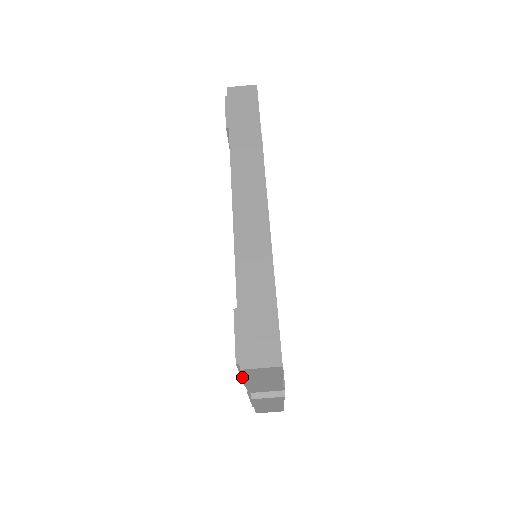
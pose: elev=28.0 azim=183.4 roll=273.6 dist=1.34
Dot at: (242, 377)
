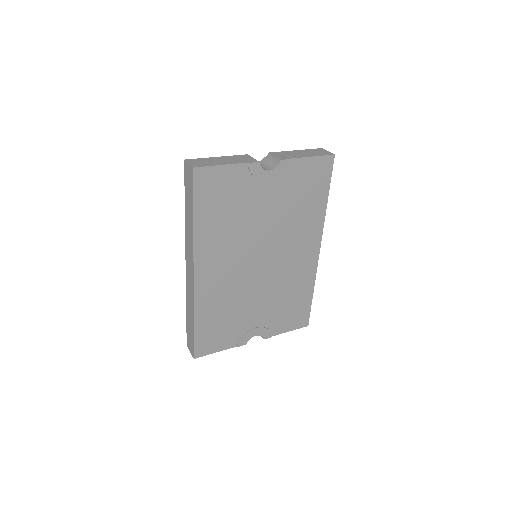
Dot at: occluded
